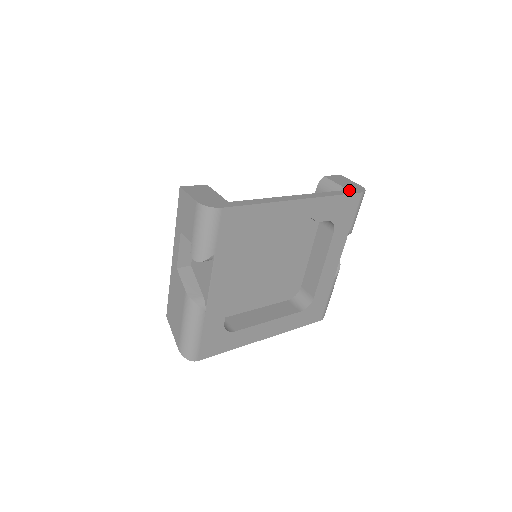
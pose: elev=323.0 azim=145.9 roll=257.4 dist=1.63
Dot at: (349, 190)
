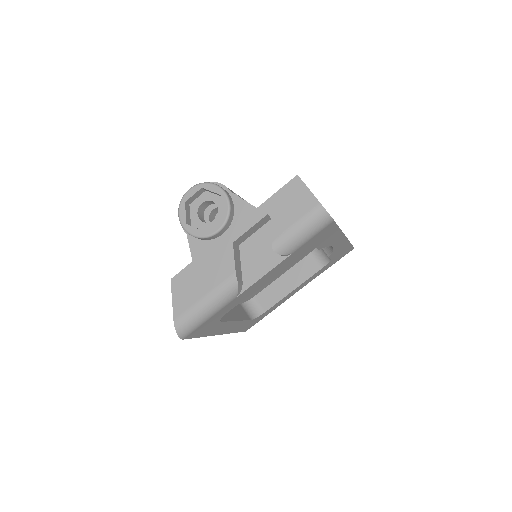
Dot at: occluded
